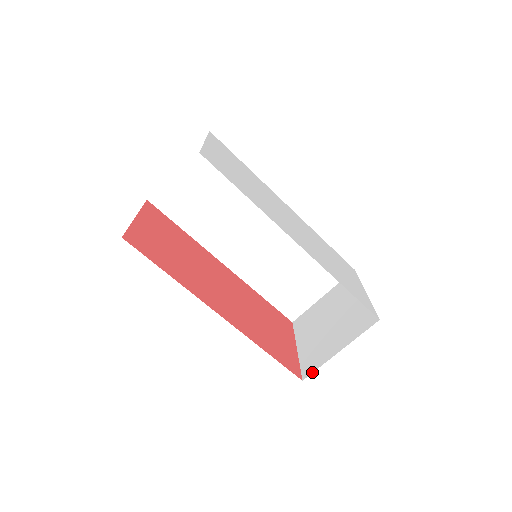
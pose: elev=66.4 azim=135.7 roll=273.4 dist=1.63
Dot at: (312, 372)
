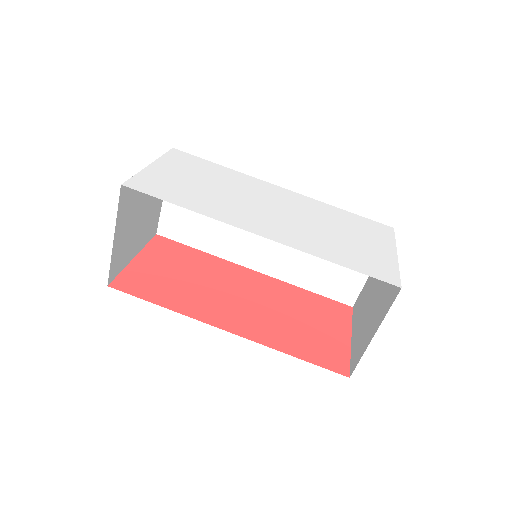
Dot at: (355, 366)
